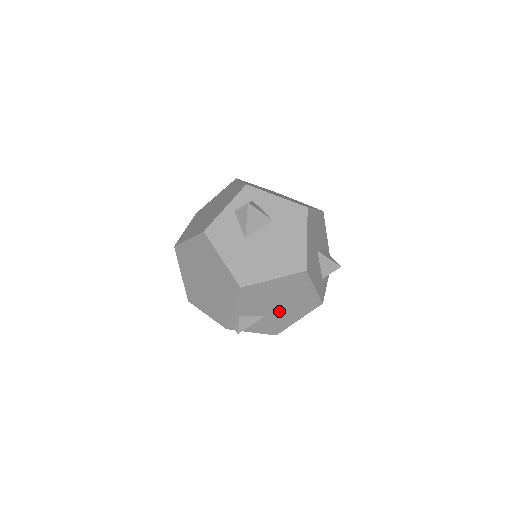
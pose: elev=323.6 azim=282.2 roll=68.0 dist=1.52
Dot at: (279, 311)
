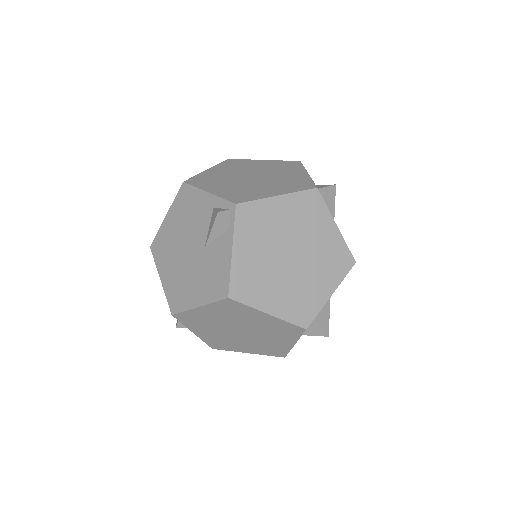
Dot at: occluded
